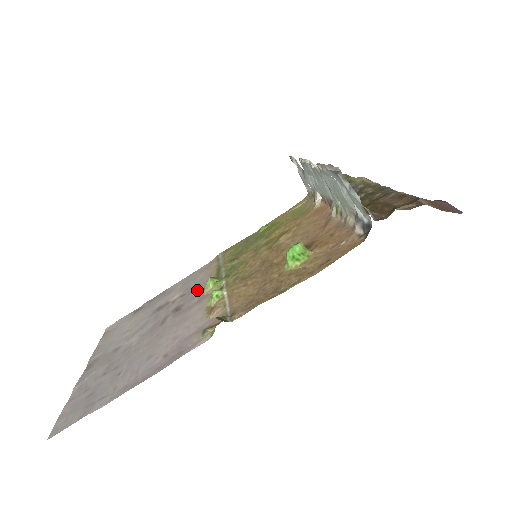
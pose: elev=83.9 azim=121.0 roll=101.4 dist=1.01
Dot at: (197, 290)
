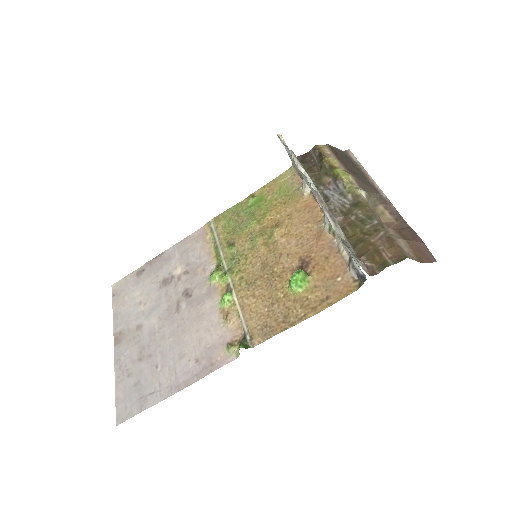
Dot at: (201, 274)
